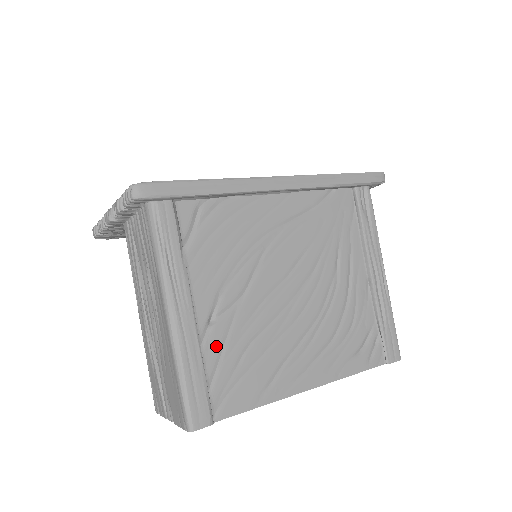
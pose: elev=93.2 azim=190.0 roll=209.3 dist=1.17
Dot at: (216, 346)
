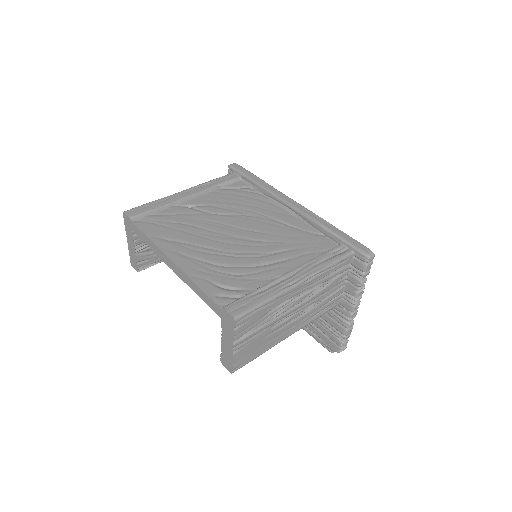
Dot at: (176, 211)
